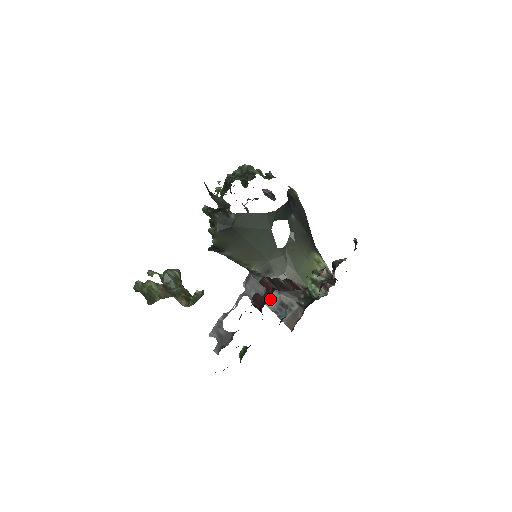
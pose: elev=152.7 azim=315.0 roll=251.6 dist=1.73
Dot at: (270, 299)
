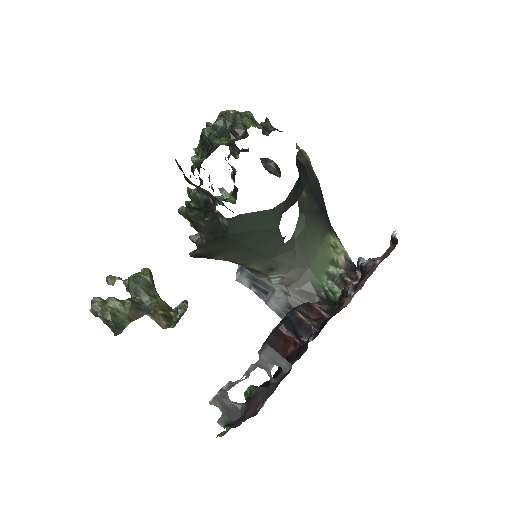
Dot at: (273, 300)
